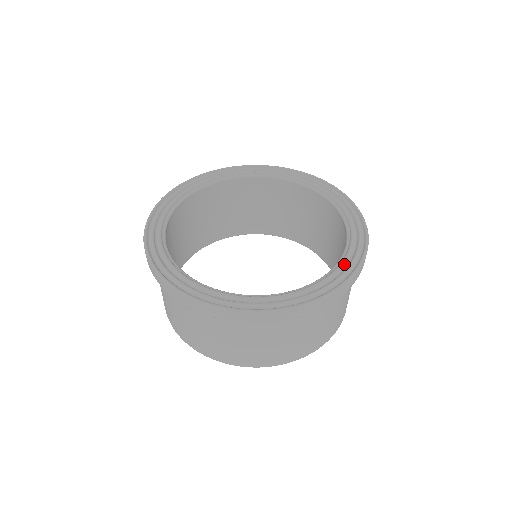
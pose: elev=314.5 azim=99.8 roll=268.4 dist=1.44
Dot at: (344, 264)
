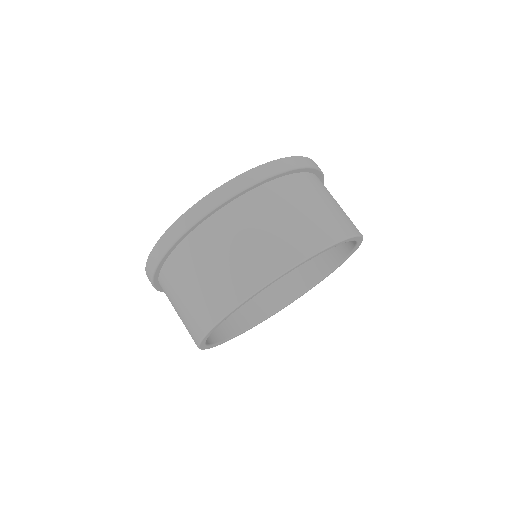
Dot at: occluded
